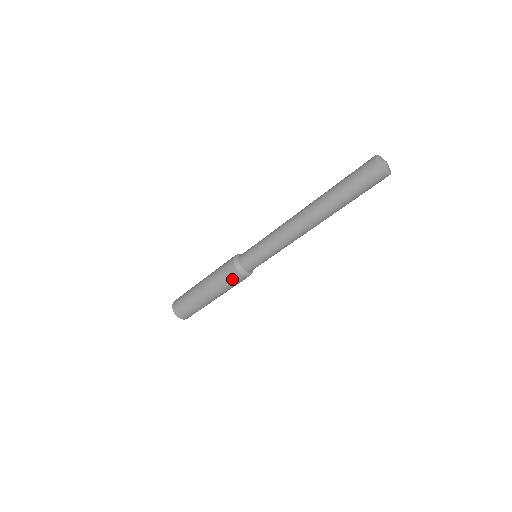
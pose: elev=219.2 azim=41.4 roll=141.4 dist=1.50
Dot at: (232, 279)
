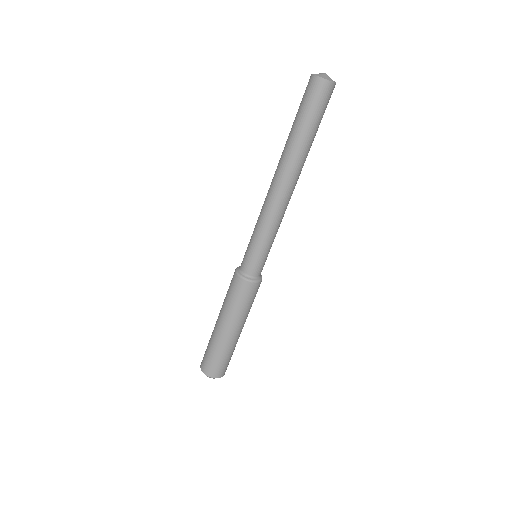
Dot at: (238, 291)
